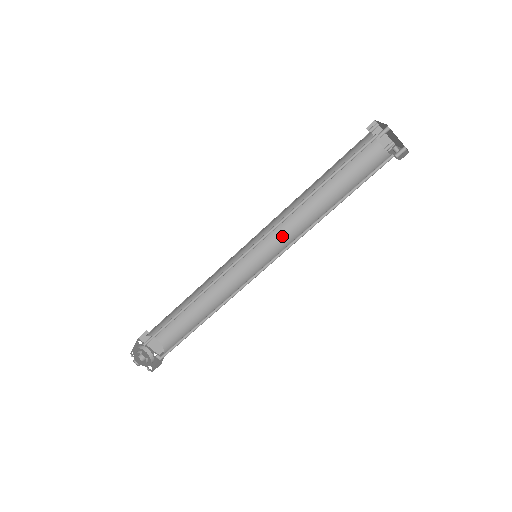
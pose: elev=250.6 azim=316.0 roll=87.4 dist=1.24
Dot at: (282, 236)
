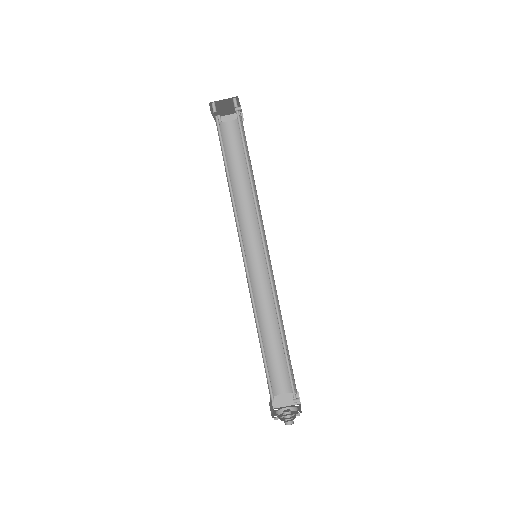
Dot at: (257, 229)
